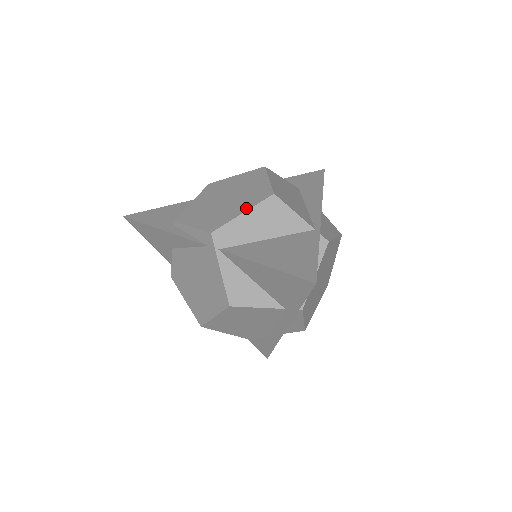
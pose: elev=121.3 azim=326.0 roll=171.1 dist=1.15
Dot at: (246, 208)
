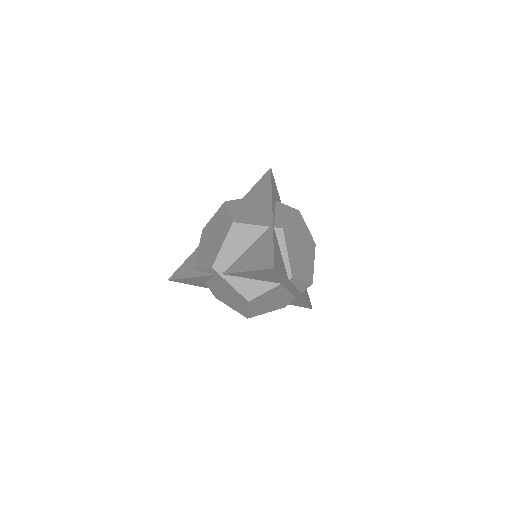
Dot at: (223, 241)
